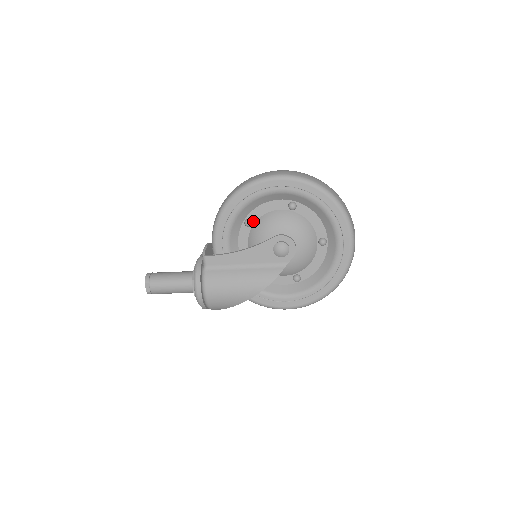
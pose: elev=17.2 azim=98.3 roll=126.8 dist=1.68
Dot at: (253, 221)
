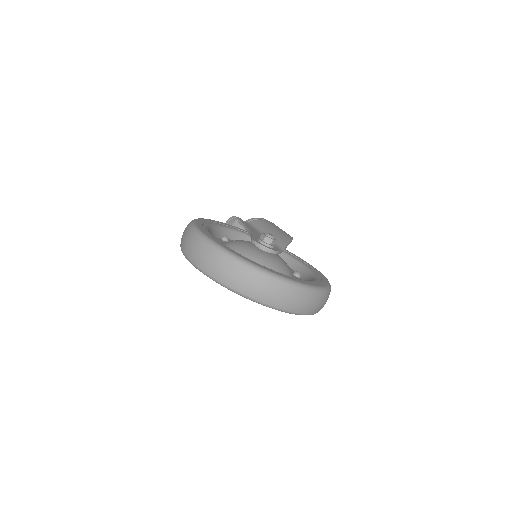
Dot at: occluded
